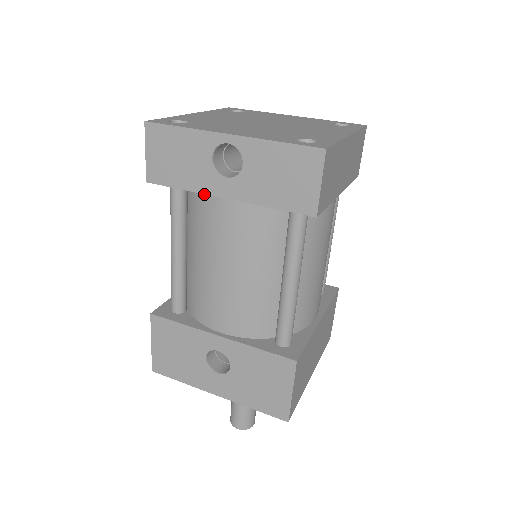
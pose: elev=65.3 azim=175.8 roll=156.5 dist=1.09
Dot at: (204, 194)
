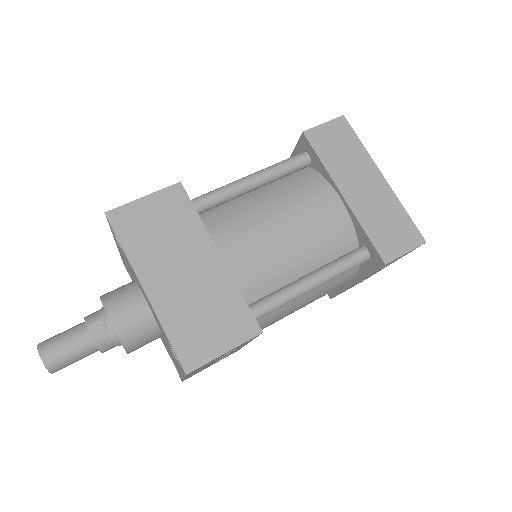
Dot at: occluded
